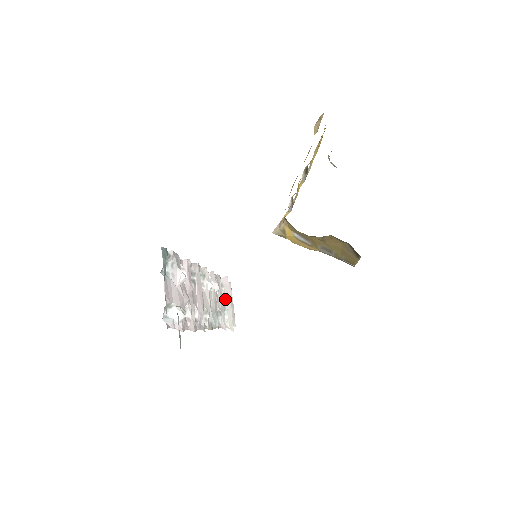
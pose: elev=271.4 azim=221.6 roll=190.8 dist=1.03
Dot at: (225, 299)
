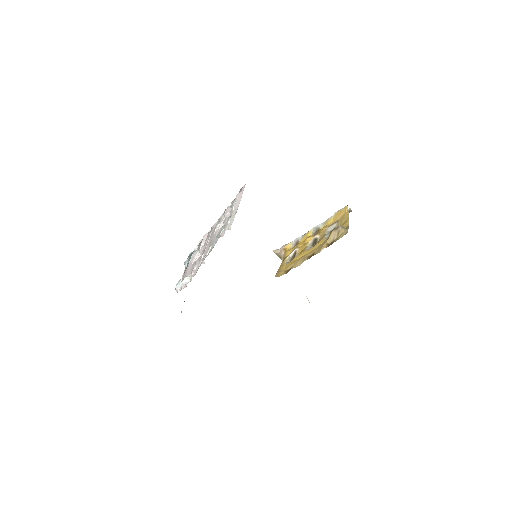
Dot at: (233, 209)
